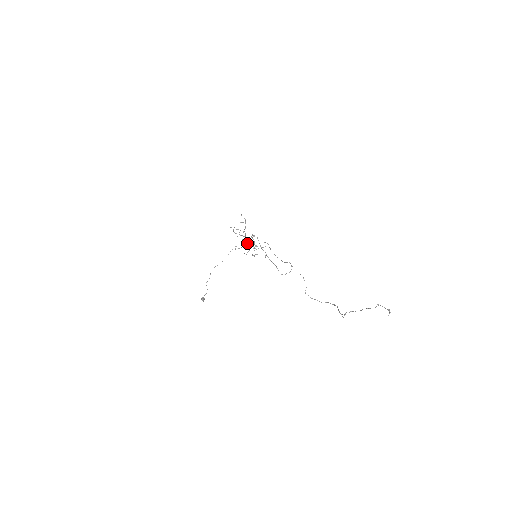
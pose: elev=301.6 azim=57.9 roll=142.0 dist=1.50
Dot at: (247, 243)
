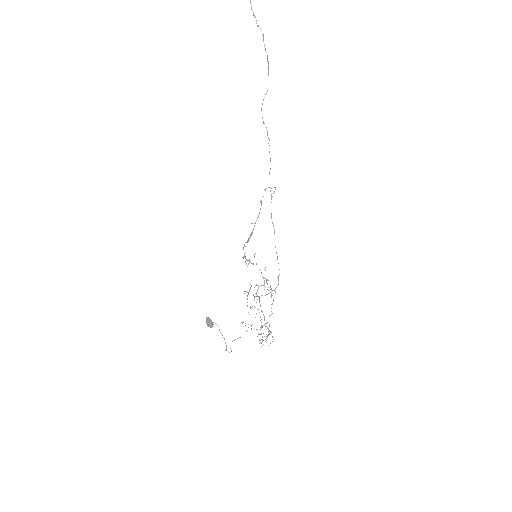
Dot at: (259, 297)
